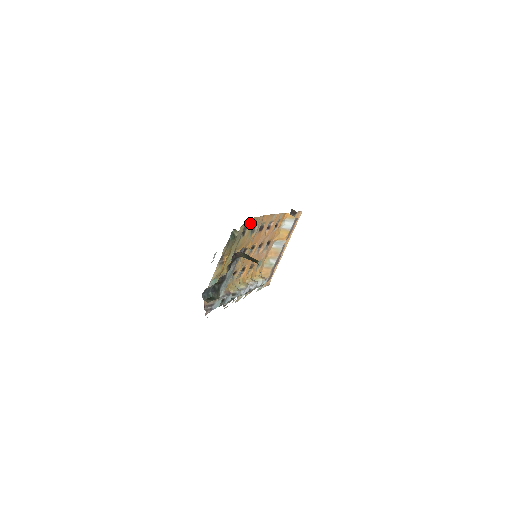
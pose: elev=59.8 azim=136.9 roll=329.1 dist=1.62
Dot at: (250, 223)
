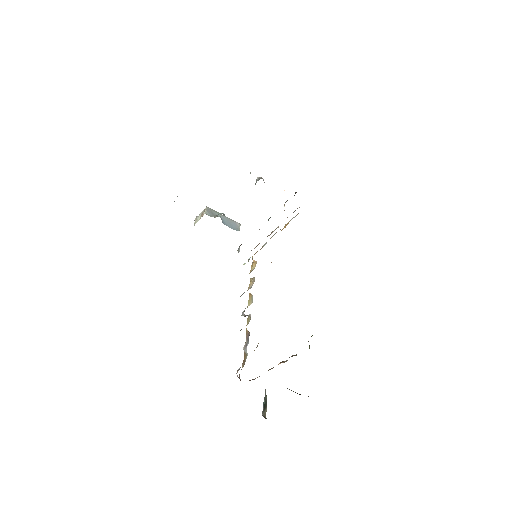
Dot at: occluded
